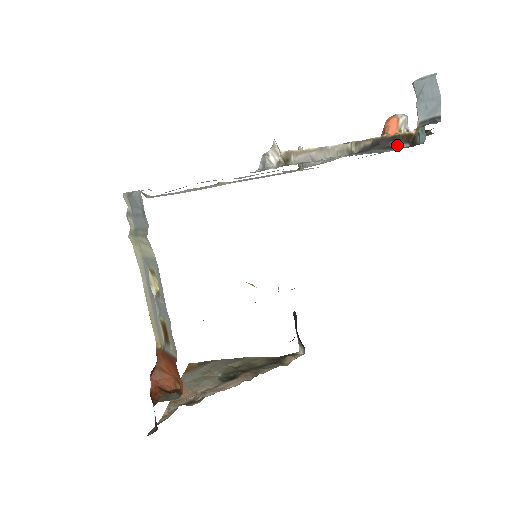
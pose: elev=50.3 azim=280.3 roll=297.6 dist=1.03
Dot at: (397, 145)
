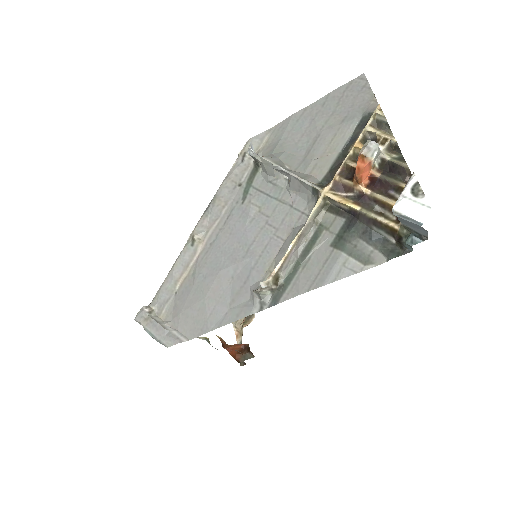
Dot at: (381, 233)
